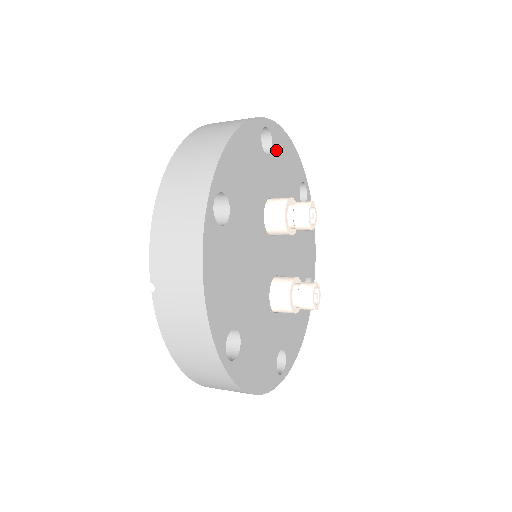
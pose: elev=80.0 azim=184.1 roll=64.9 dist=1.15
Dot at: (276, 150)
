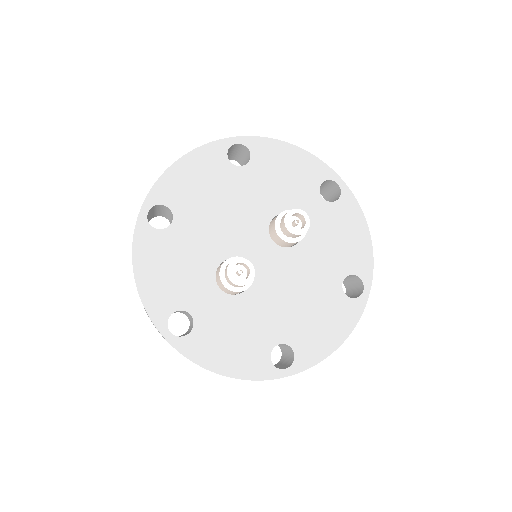
Dot at: (338, 210)
